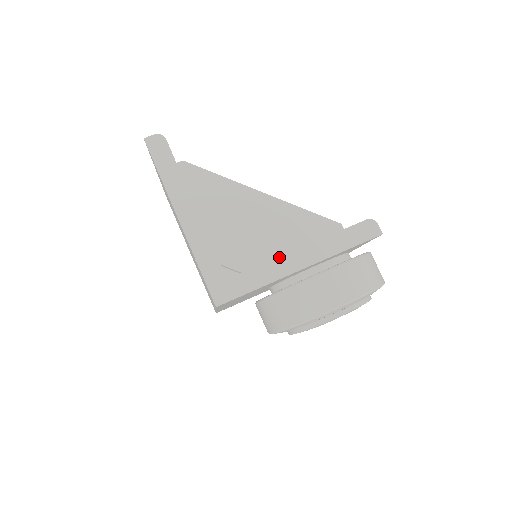
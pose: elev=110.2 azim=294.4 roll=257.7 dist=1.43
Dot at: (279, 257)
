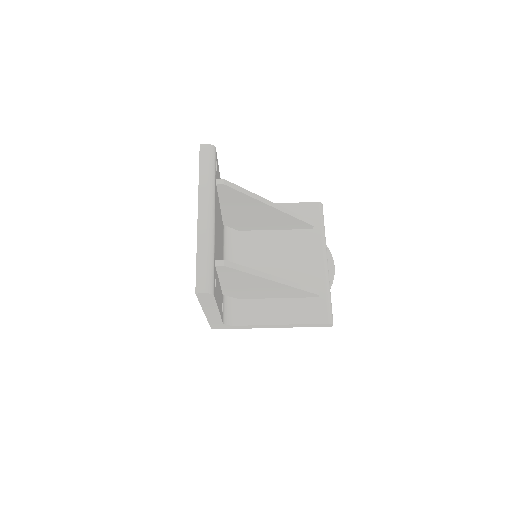
Dot at: (262, 325)
